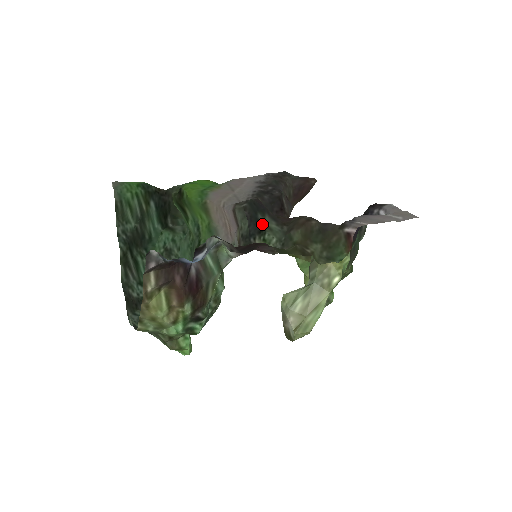
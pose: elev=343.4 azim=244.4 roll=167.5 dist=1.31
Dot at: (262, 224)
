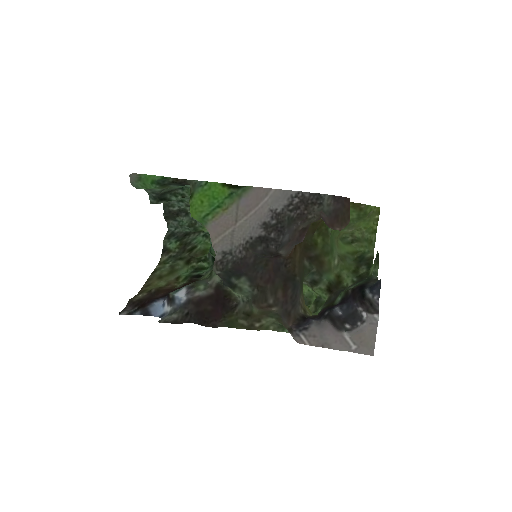
Dot at: (234, 285)
